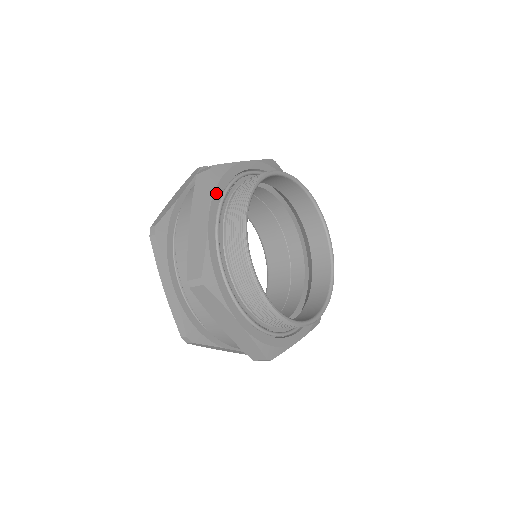
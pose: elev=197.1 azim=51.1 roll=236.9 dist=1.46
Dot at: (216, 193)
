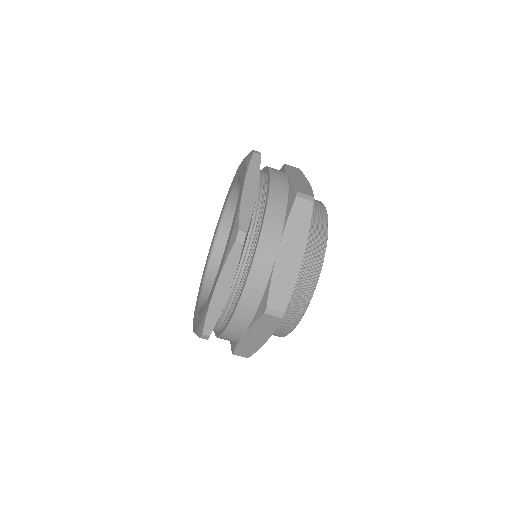
Dot at: occluded
